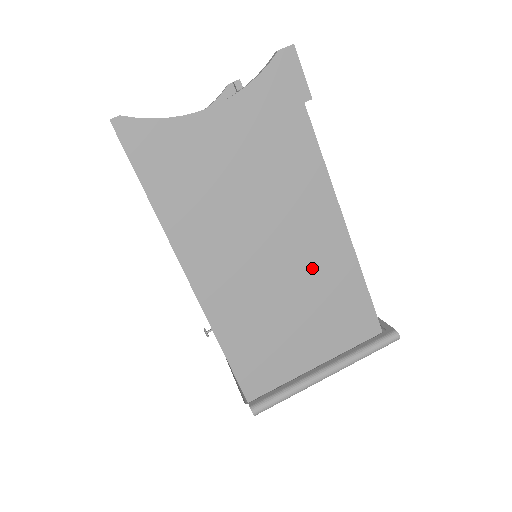
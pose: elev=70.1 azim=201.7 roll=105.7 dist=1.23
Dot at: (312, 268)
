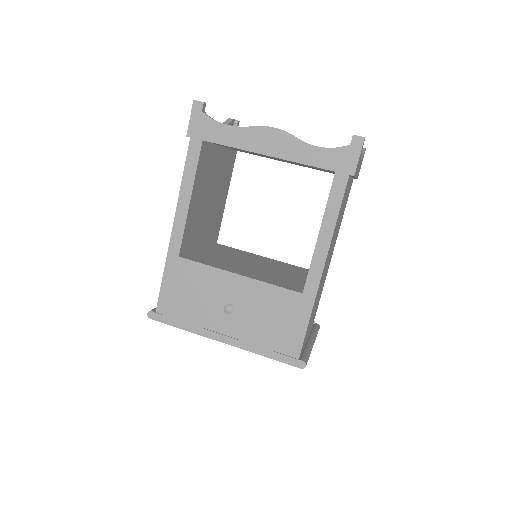
Dot at: (326, 272)
